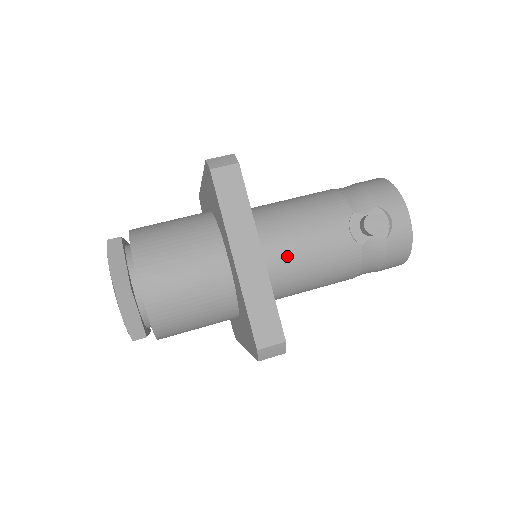
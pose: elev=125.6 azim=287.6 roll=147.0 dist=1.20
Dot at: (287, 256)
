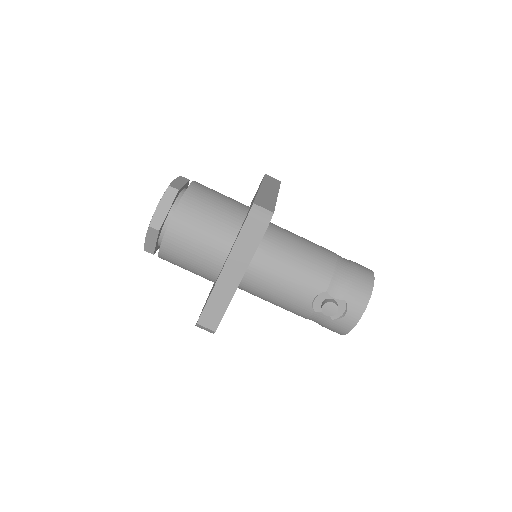
Dot at: (264, 283)
